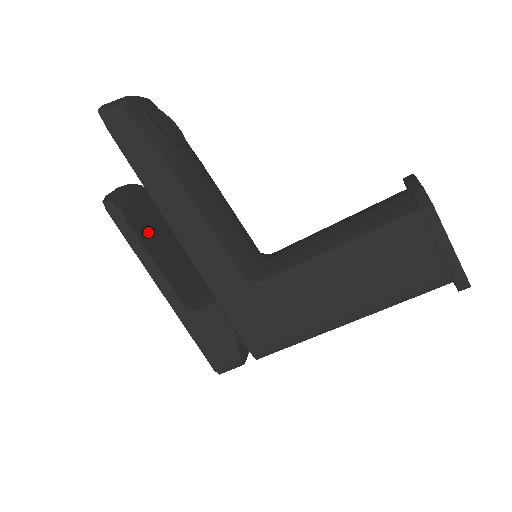
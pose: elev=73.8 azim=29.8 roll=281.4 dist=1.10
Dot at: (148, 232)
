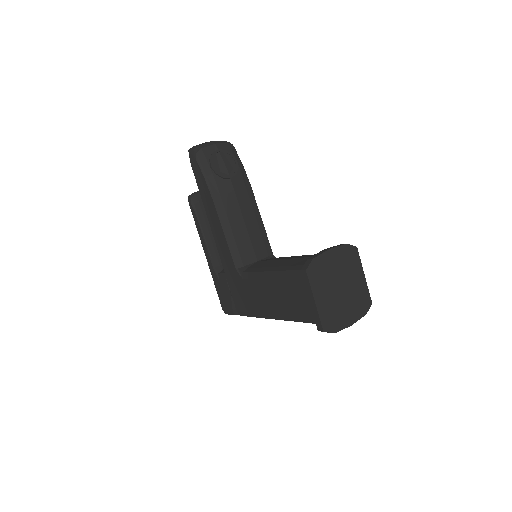
Dot at: occluded
